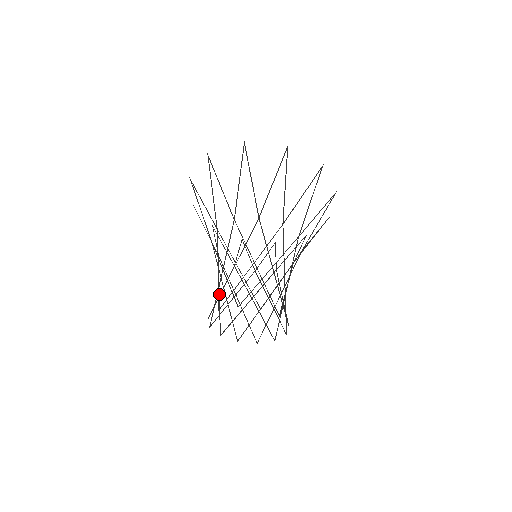
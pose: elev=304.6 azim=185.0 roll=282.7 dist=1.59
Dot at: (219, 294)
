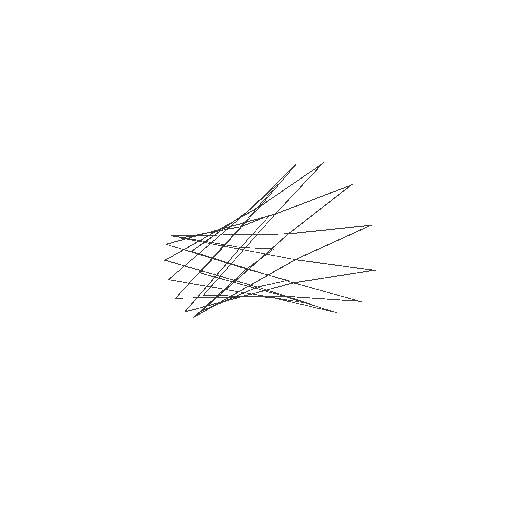
Dot at: (202, 239)
